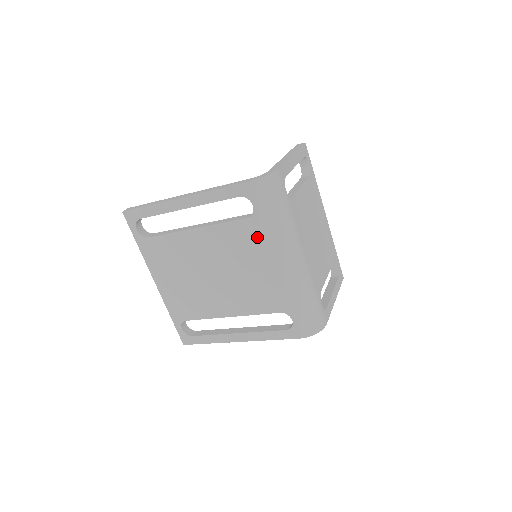
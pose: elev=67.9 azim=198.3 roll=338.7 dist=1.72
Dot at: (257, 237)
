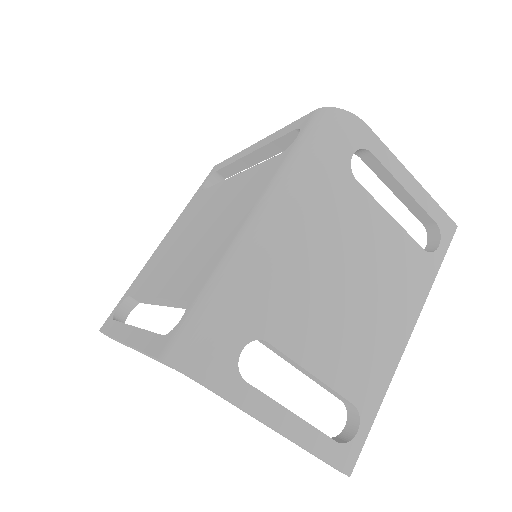
Dot at: (266, 178)
